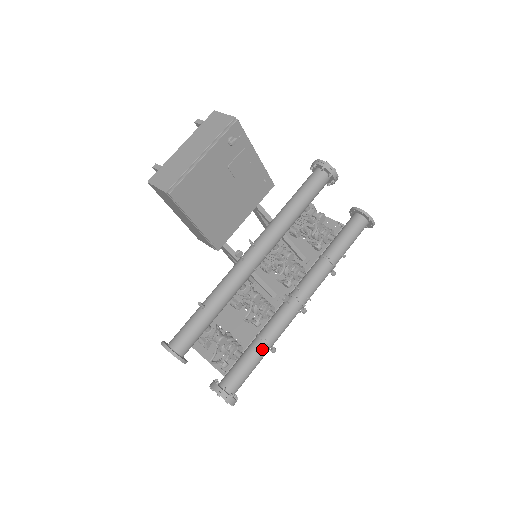
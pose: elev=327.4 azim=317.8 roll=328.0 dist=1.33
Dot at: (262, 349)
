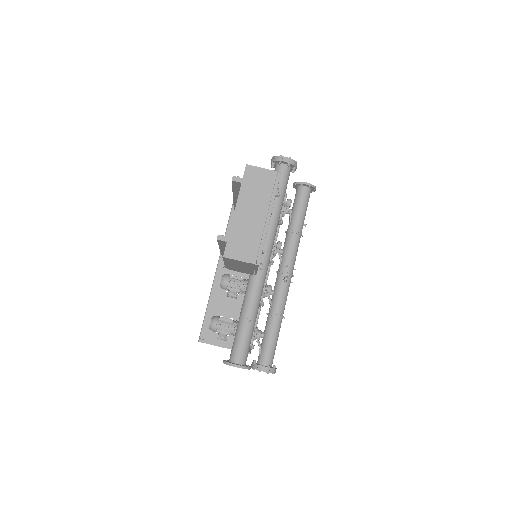
Dot at: (280, 323)
